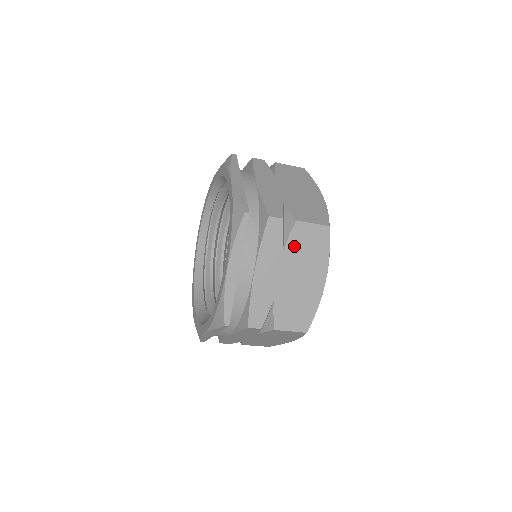
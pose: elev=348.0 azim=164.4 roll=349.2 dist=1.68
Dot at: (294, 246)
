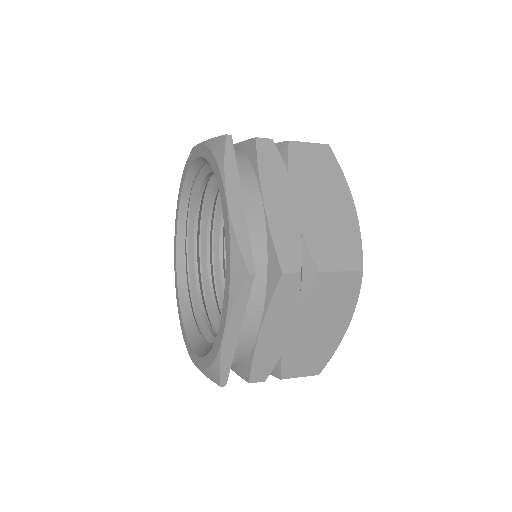
Dot at: (299, 167)
